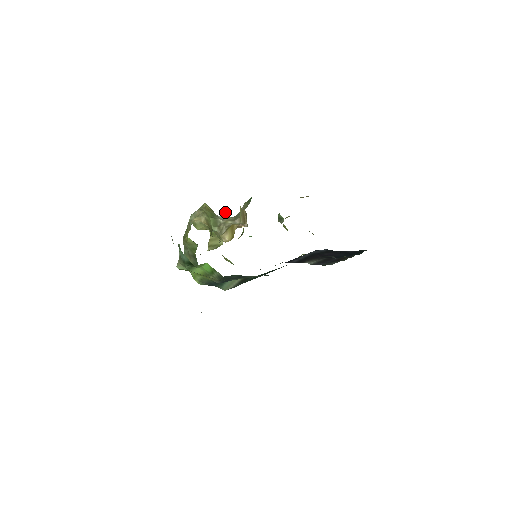
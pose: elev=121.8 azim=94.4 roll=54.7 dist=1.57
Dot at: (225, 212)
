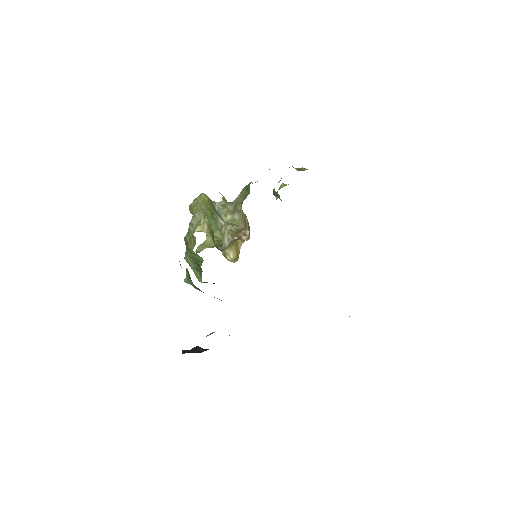
Dot at: occluded
